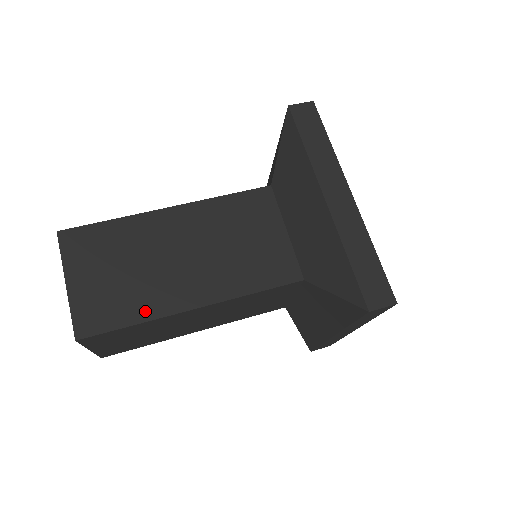
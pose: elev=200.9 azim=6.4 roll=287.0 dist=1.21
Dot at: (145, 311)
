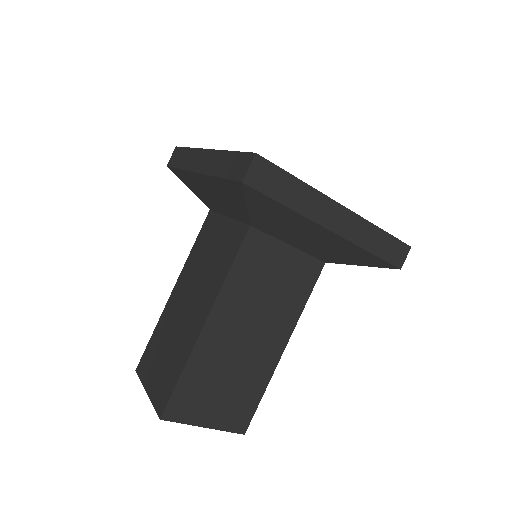
Dot at: (183, 359)
